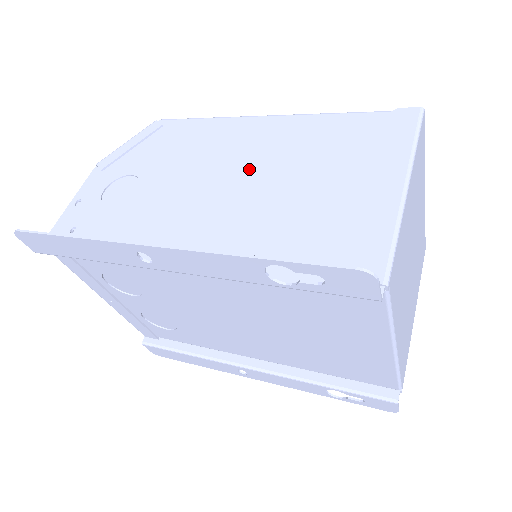
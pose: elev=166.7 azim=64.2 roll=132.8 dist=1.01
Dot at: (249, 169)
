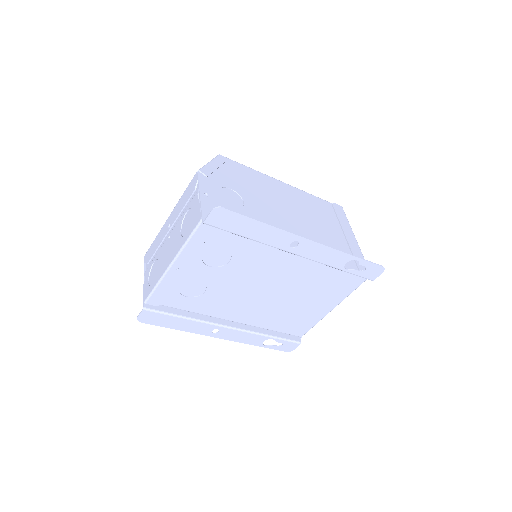
Dot at: (295, 210)
